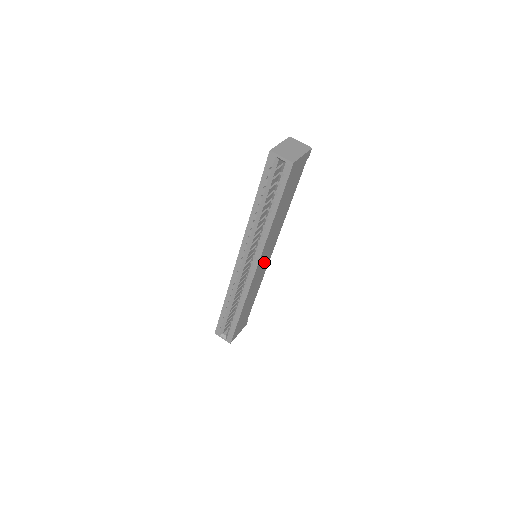
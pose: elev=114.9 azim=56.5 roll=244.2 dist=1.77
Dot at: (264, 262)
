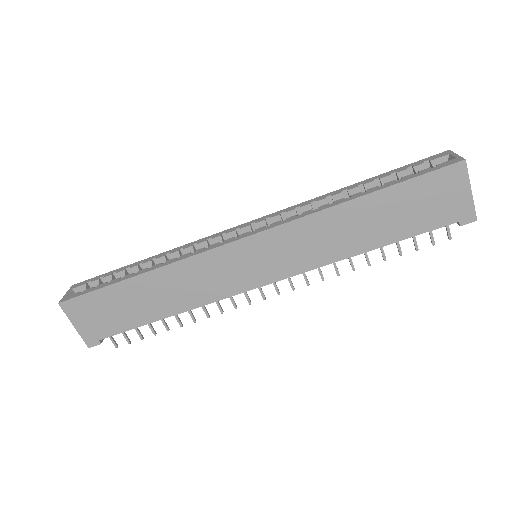
Dot at: (253, 265)
